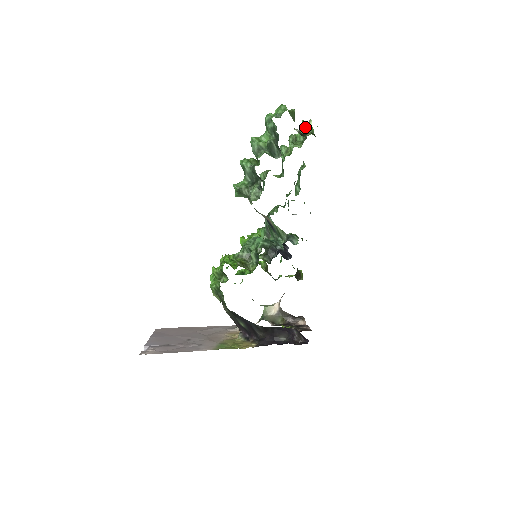
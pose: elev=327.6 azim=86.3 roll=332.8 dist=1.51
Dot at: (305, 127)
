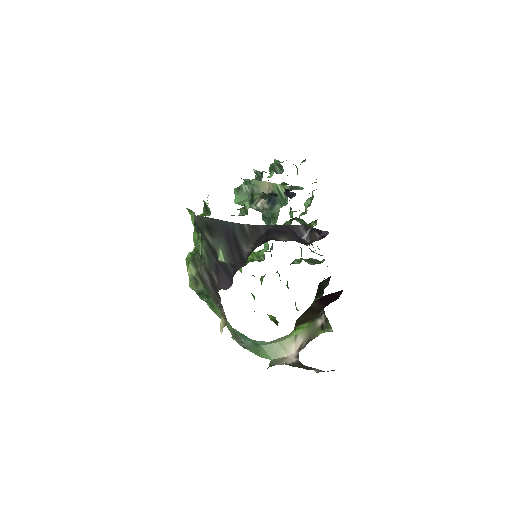
Dot at: occluded
